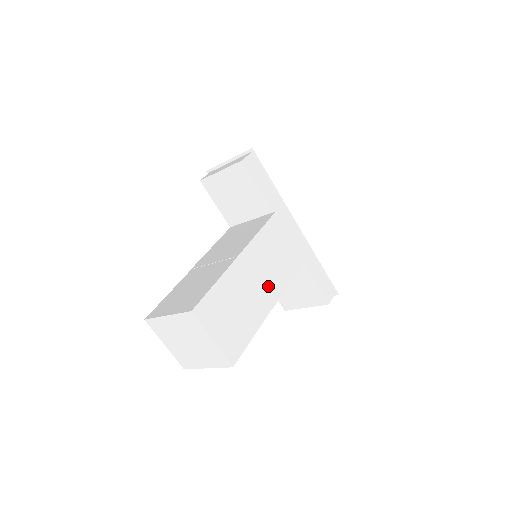
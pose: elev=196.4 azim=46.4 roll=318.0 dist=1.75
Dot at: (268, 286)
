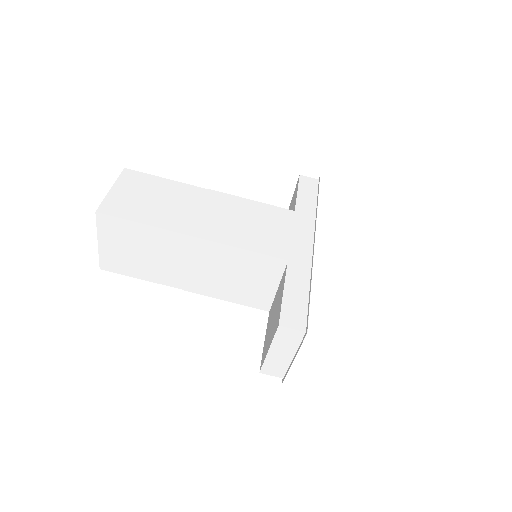
Dot at: (210, 224)
